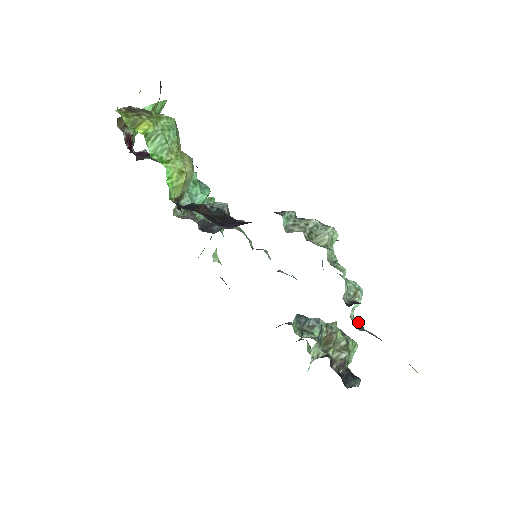
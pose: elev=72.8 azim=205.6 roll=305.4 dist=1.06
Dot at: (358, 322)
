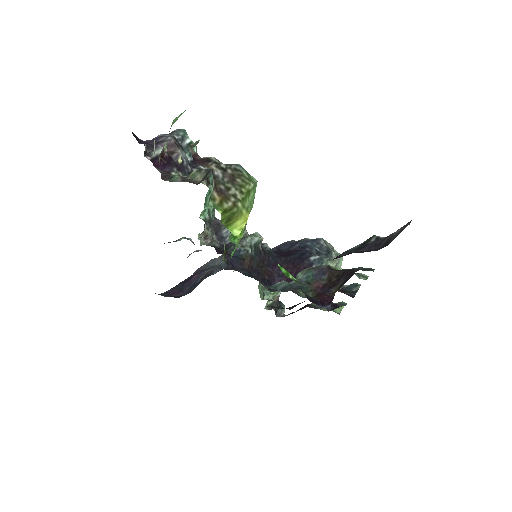
Dot at: occluded
